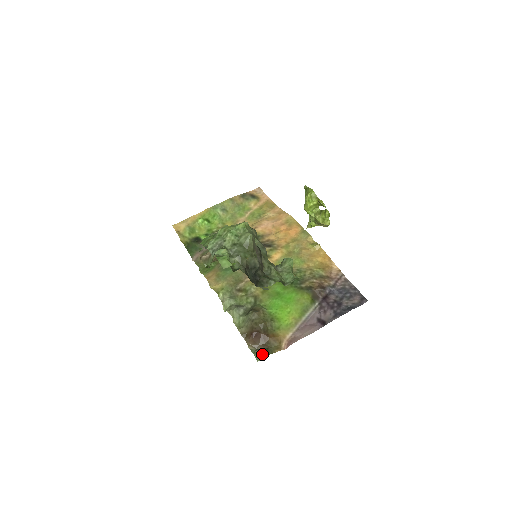
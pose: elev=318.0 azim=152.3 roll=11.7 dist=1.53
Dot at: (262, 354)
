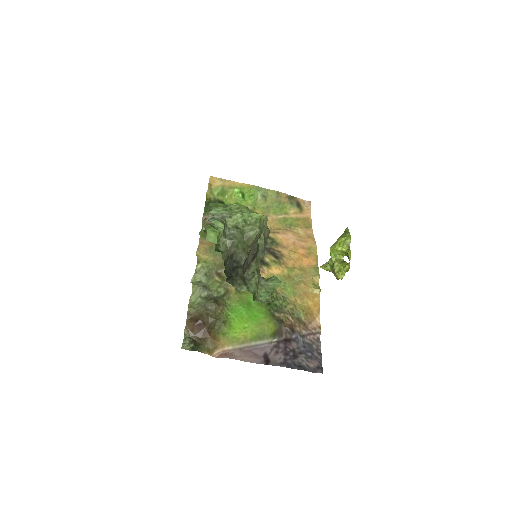
Dot at: (191, 345)
